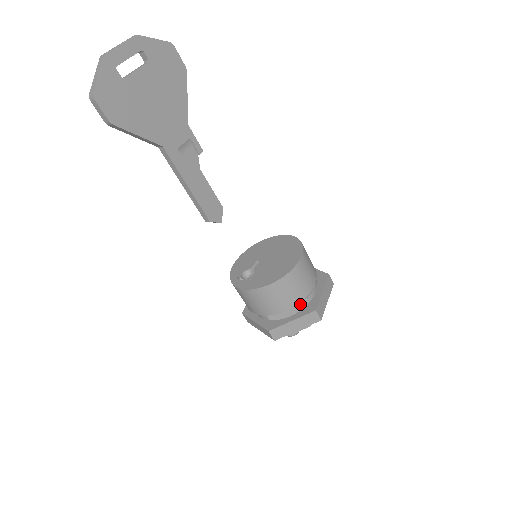
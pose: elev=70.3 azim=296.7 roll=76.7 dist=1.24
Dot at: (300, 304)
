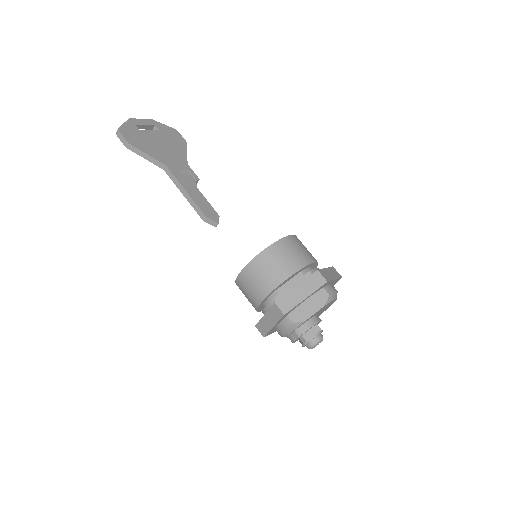
Dot at: (304, 279)
